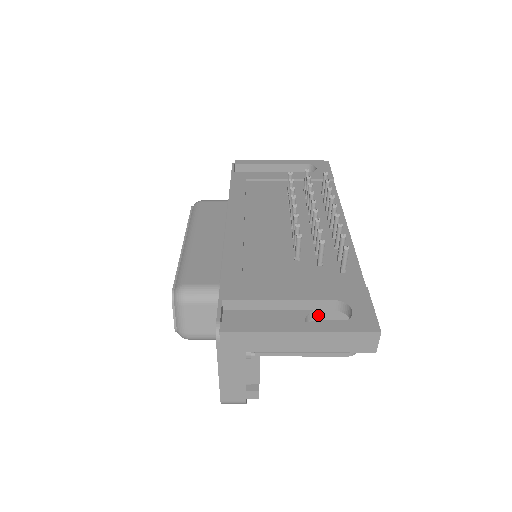
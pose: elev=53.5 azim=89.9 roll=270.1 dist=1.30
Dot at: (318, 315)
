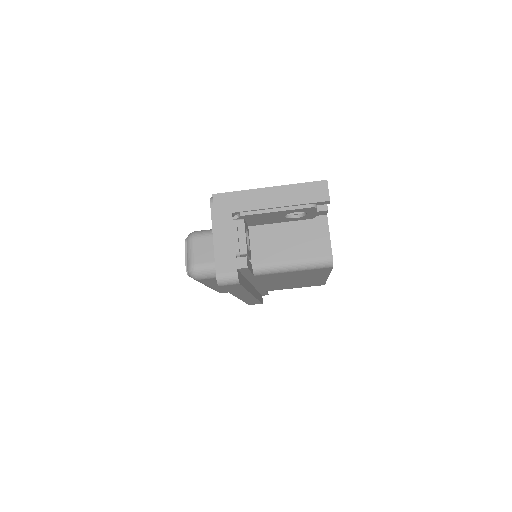
Dot at: occluded
